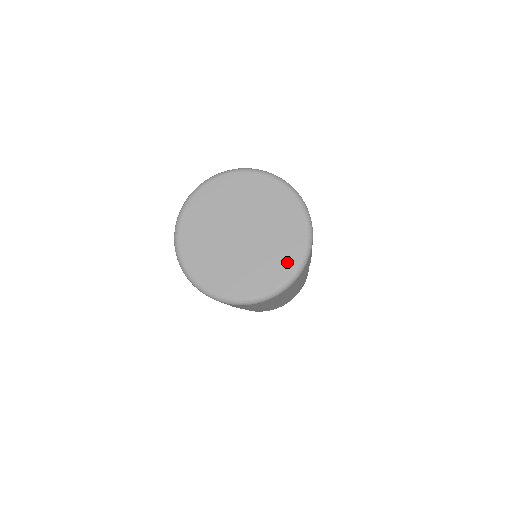
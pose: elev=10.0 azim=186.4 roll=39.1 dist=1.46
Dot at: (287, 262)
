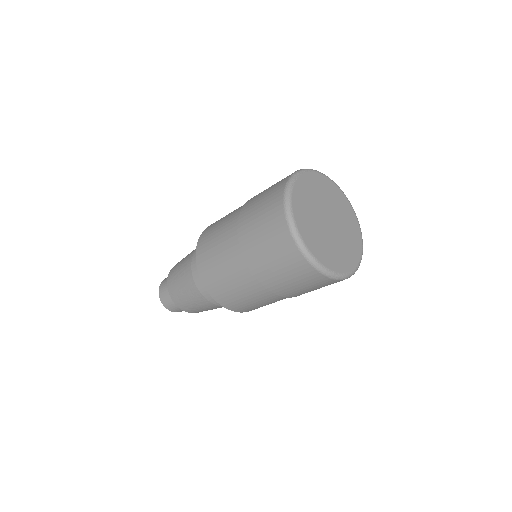
Dot at: (350, 261)
